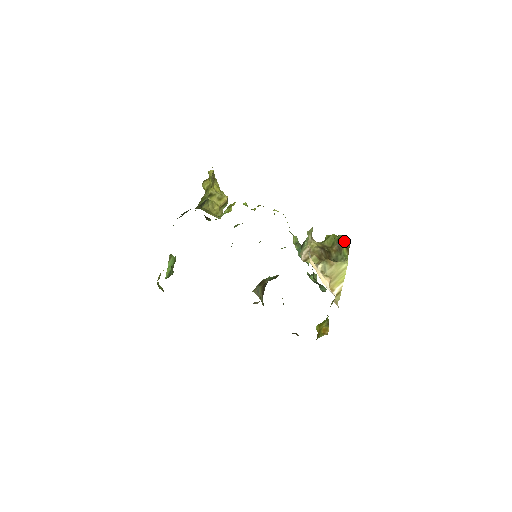
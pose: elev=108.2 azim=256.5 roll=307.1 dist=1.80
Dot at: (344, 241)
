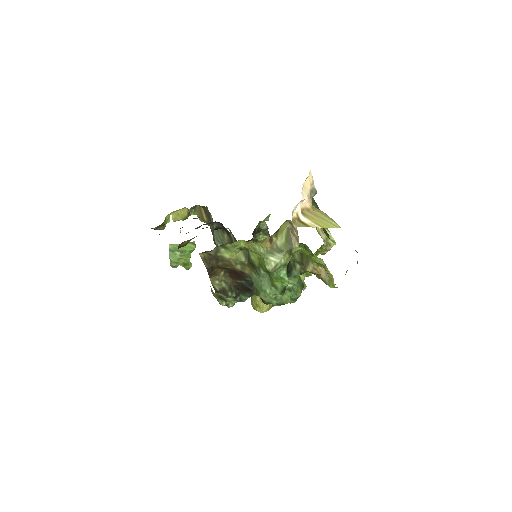
Dot at: (355, 250)
